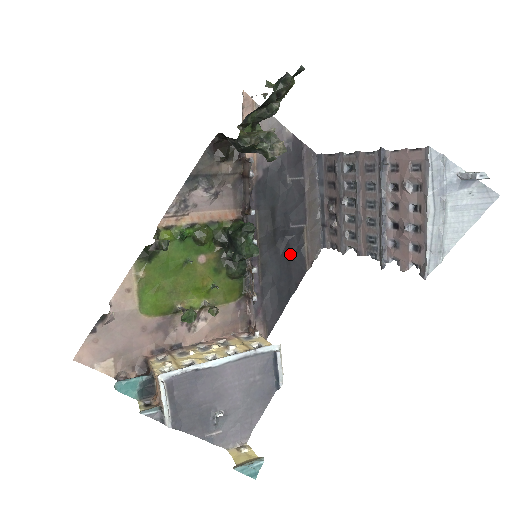
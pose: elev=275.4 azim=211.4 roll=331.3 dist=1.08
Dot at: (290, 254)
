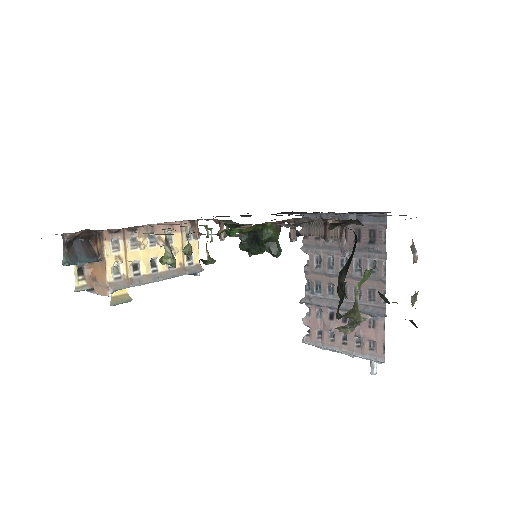
Dot at: occluded
